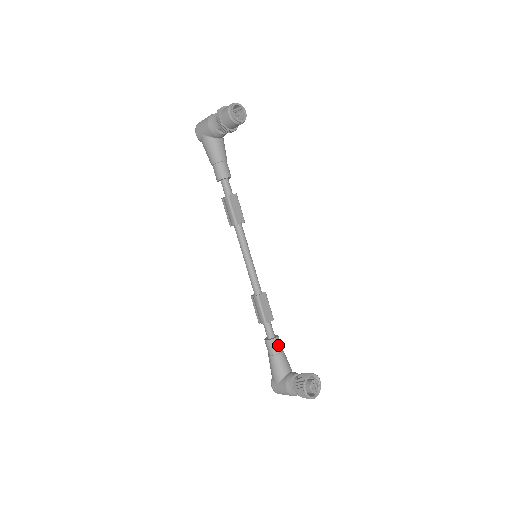
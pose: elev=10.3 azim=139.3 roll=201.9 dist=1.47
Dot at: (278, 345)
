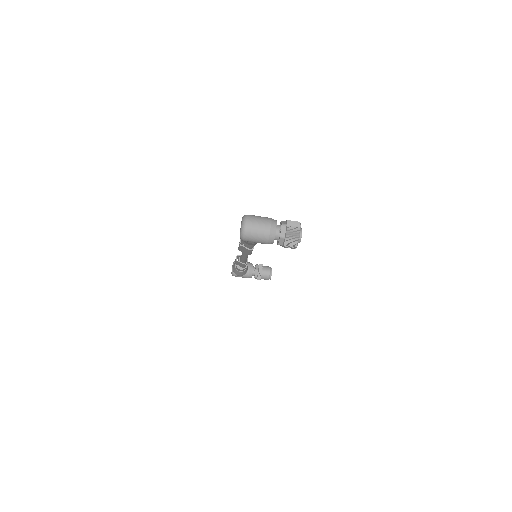
Dot at: occluded
